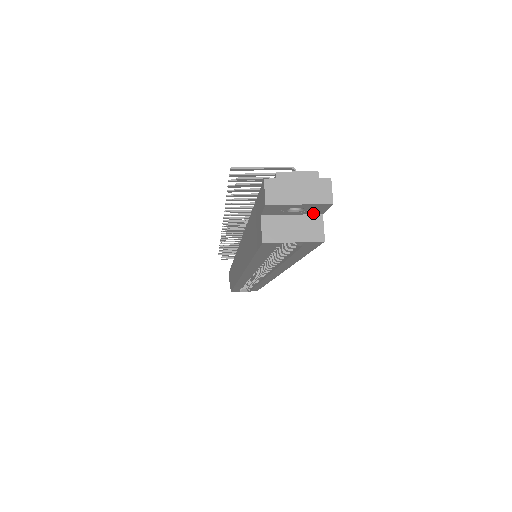
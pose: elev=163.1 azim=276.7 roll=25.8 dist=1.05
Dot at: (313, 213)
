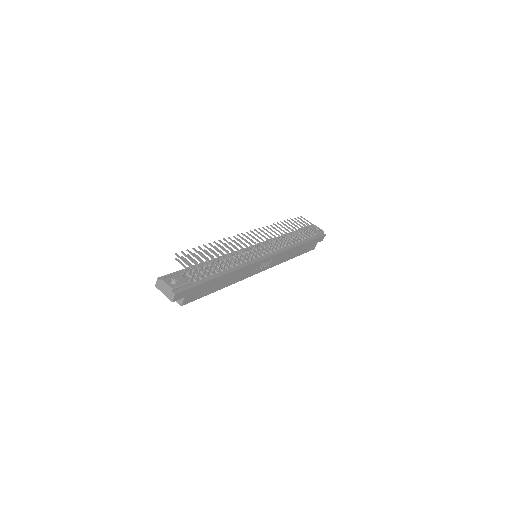
Dot at: occluded
